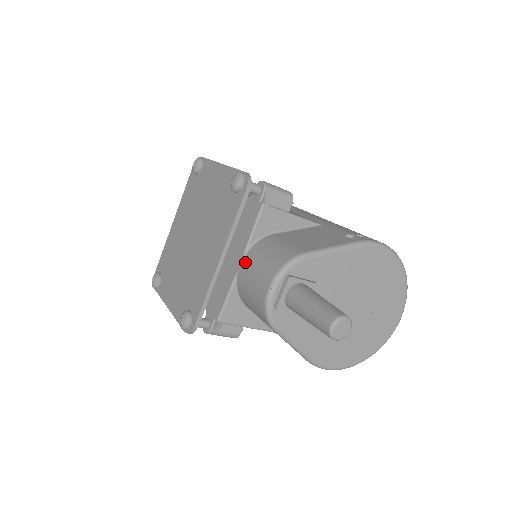
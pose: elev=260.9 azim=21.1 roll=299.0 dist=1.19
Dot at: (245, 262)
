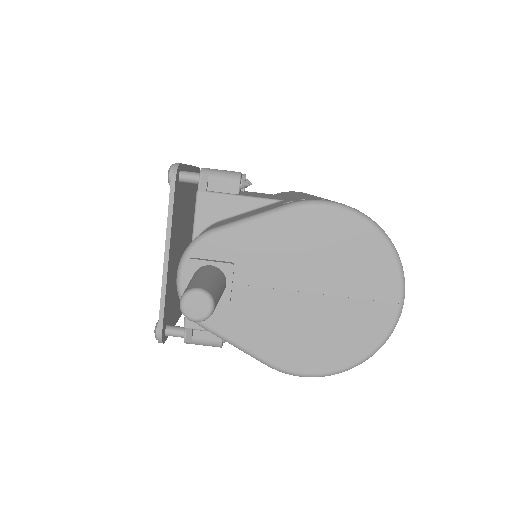
Dot at: occluded
